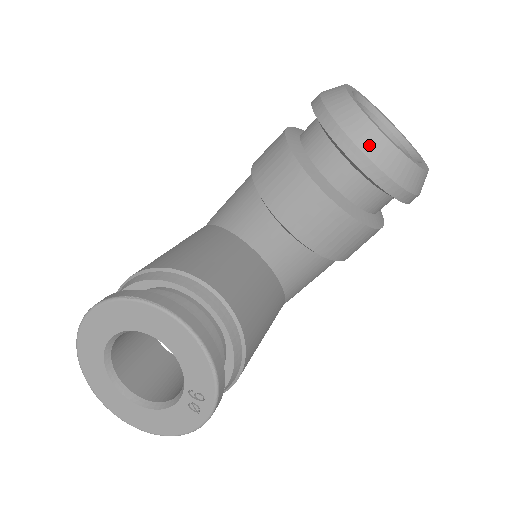
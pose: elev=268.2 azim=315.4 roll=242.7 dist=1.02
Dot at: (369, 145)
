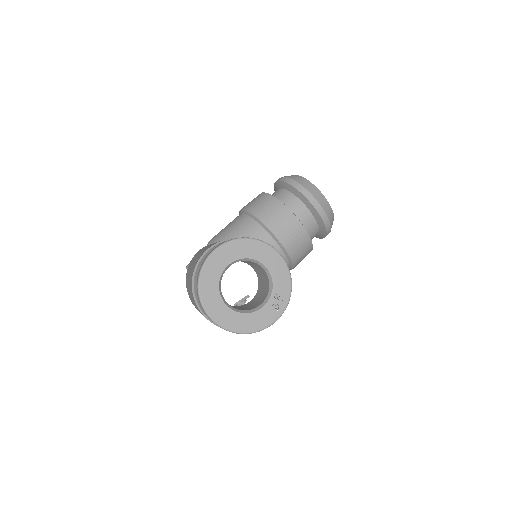
Dot at: (319, 199)
